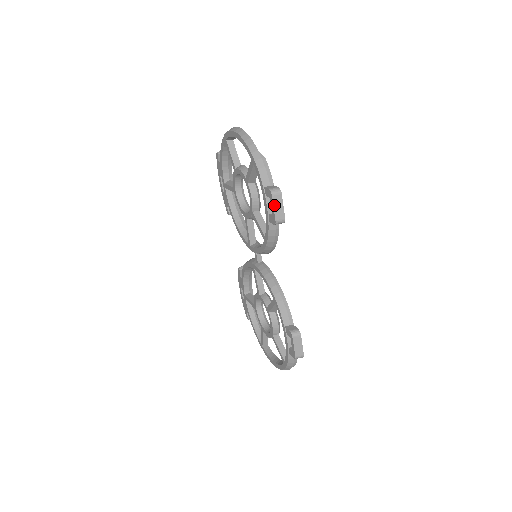
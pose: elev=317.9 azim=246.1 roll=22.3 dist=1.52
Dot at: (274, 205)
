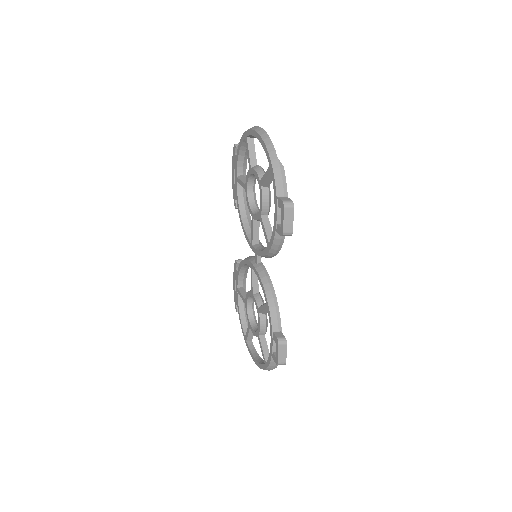
Dot at: (284, 217)
